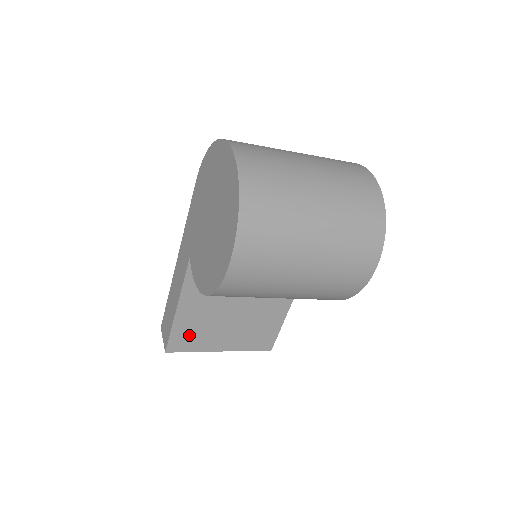
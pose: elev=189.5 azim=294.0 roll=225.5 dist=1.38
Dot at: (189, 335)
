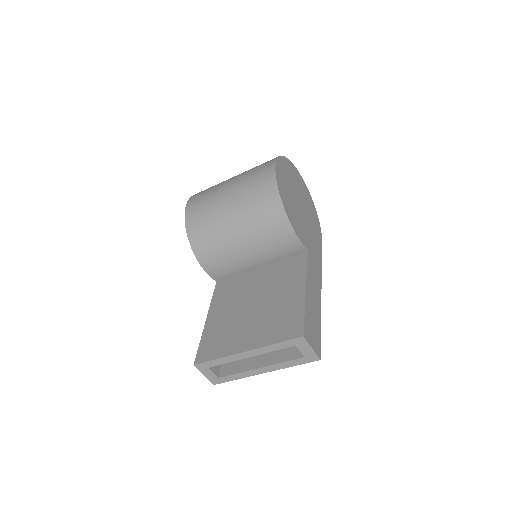
Dot at: (215, 341)
